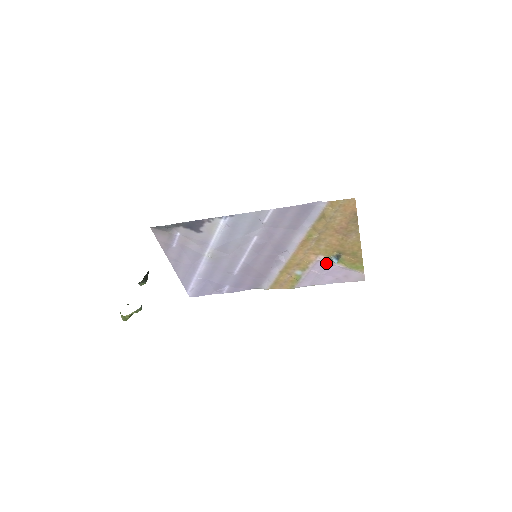
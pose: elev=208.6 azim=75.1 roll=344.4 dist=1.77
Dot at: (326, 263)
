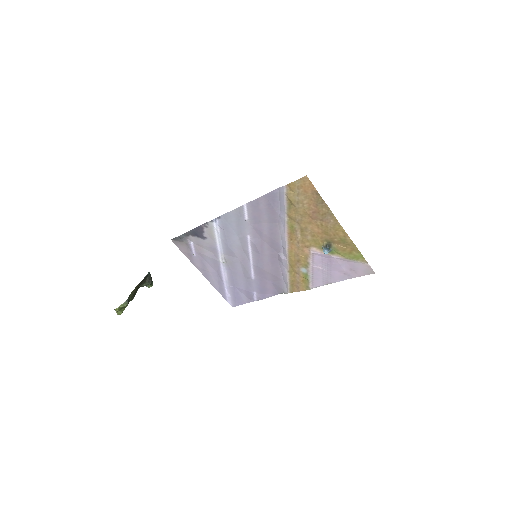
Dot at: (323, 256)
